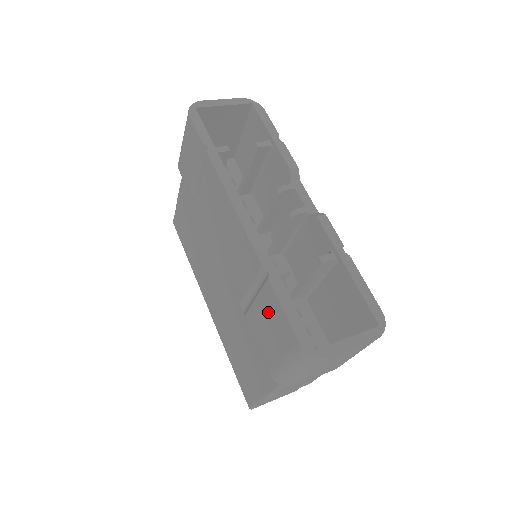
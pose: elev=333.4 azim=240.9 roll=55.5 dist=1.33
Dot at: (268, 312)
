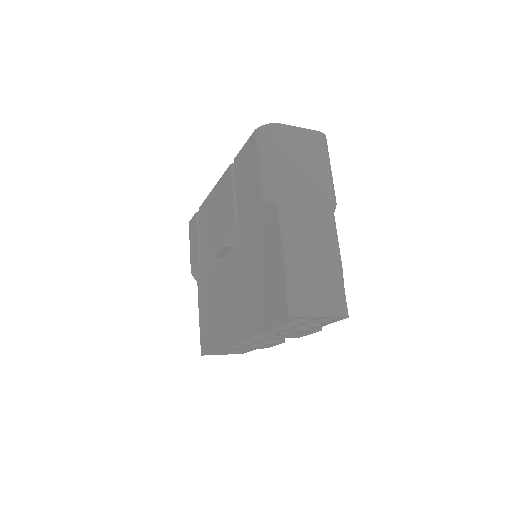
Dot at: (242, 171)
